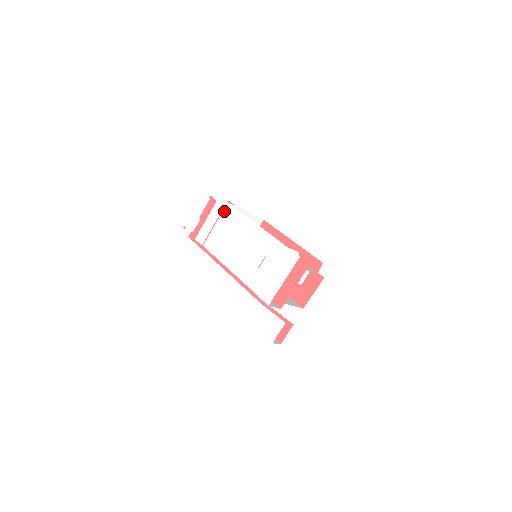
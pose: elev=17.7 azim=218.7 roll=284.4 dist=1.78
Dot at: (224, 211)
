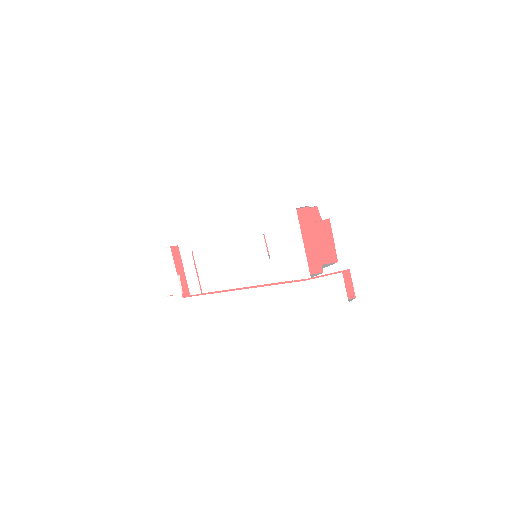
Dot at: (192, 245)
